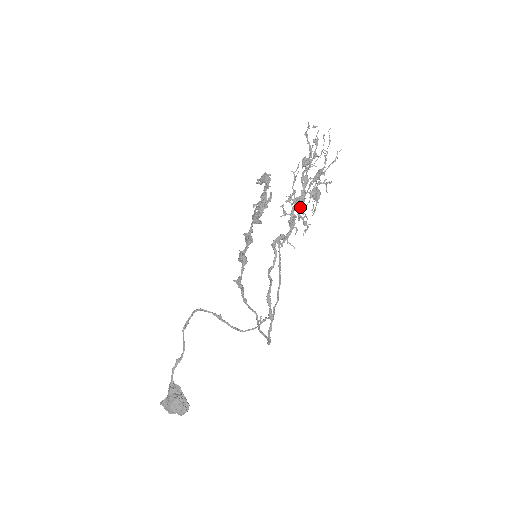
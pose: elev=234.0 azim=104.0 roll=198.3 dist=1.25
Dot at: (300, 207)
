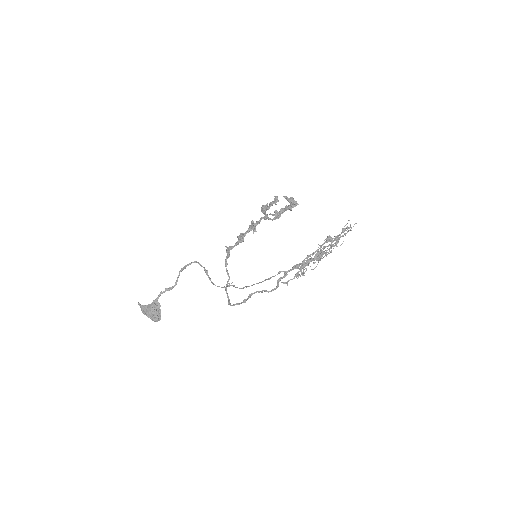
Dot at: (306, 258)
